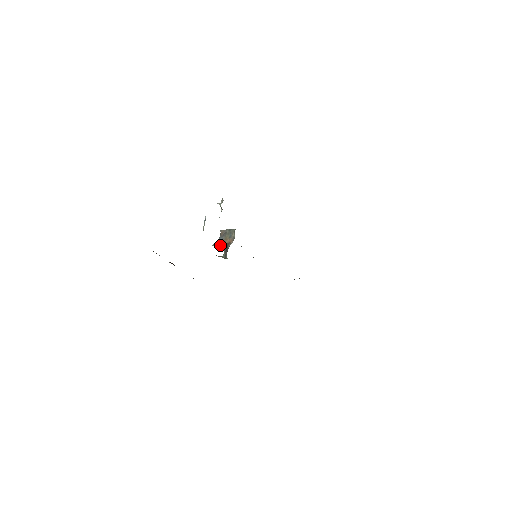
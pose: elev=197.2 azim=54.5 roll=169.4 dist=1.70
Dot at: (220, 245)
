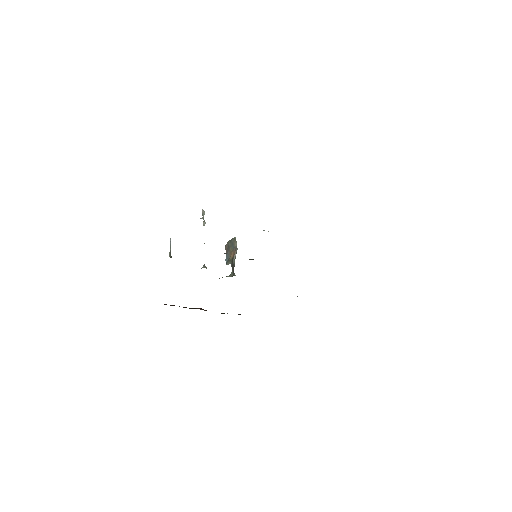
Dot at: (227, 263)
